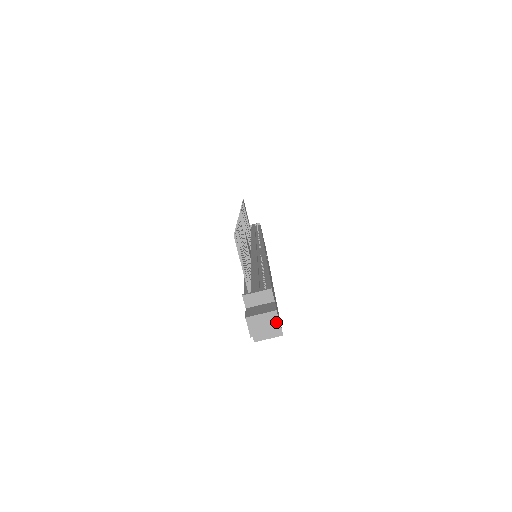
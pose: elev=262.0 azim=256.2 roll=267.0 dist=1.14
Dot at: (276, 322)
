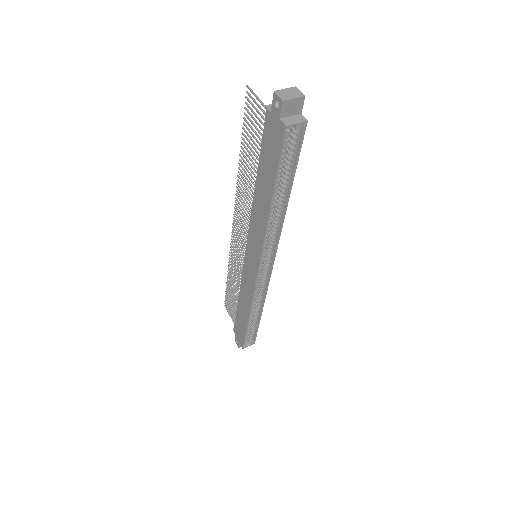
Dot at: (299, 92)
